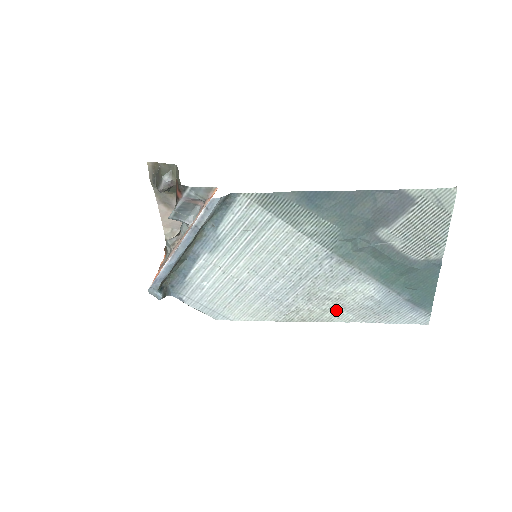
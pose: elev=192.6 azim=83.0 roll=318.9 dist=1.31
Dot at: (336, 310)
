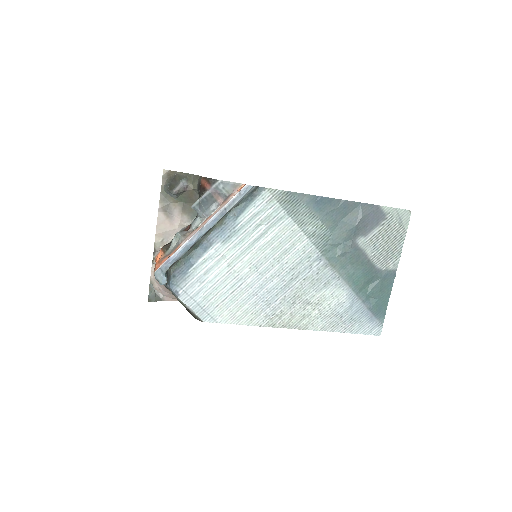
Dot at: (313, 316)
